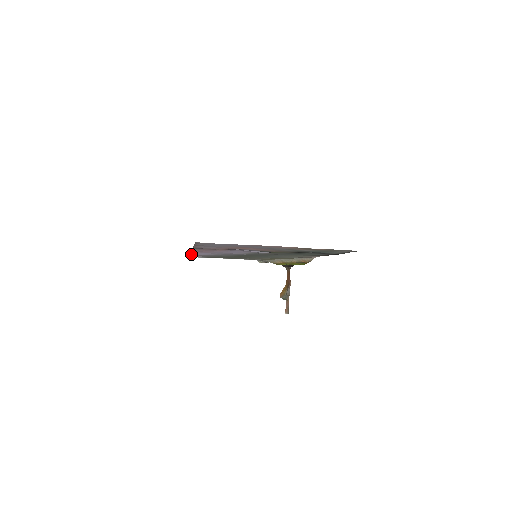
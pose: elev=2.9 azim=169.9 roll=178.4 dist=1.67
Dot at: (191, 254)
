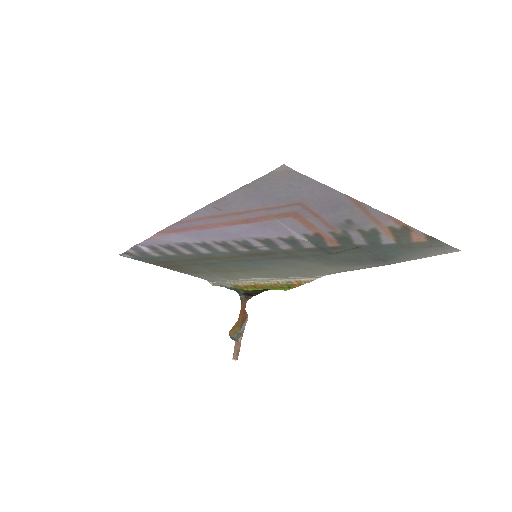
Dot at: (149, 239)
